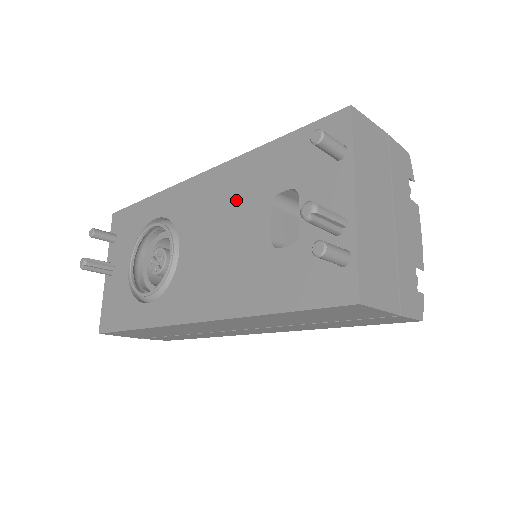
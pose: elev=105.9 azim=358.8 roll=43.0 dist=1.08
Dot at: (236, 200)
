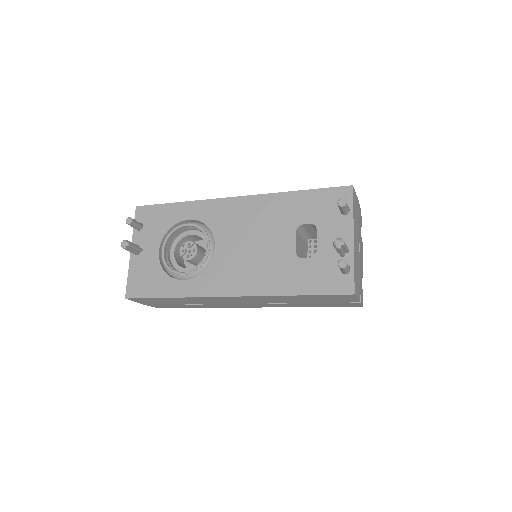
Dot at: (267, 222)
